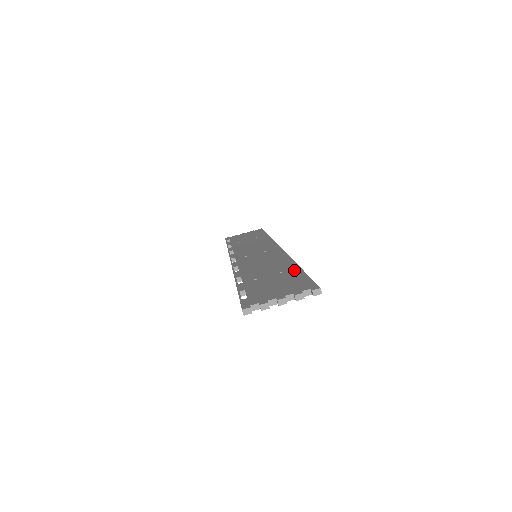
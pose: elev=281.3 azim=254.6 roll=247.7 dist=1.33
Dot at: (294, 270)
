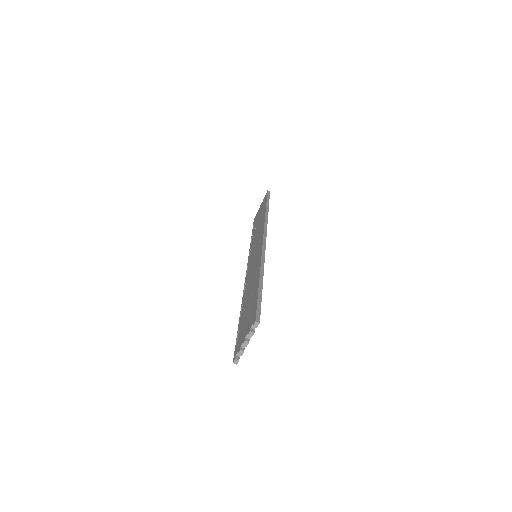
Dot at: (256, 288)
